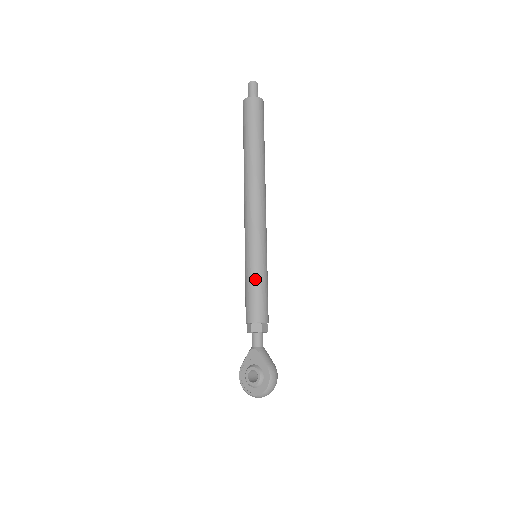
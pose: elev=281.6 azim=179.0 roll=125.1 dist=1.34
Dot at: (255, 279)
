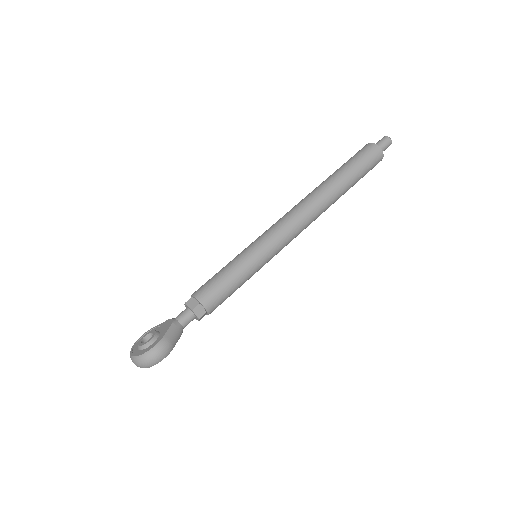
Dot at: (232, 266)
